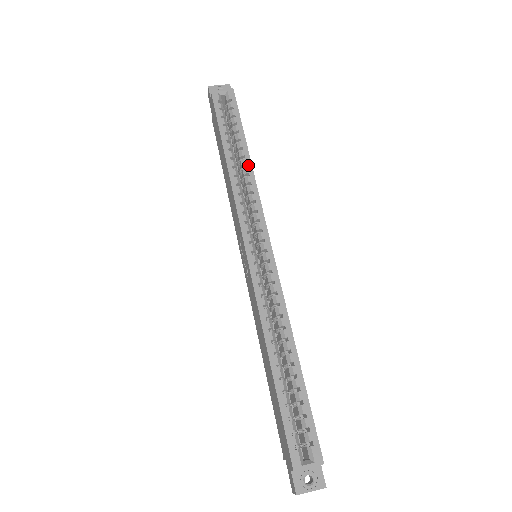
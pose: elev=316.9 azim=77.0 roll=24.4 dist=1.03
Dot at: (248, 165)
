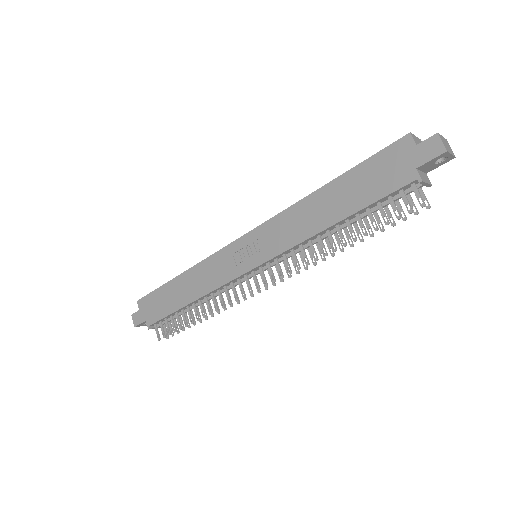
Dot at: occluded
